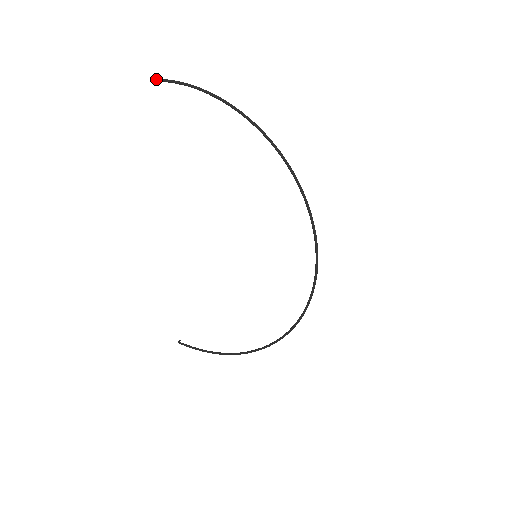
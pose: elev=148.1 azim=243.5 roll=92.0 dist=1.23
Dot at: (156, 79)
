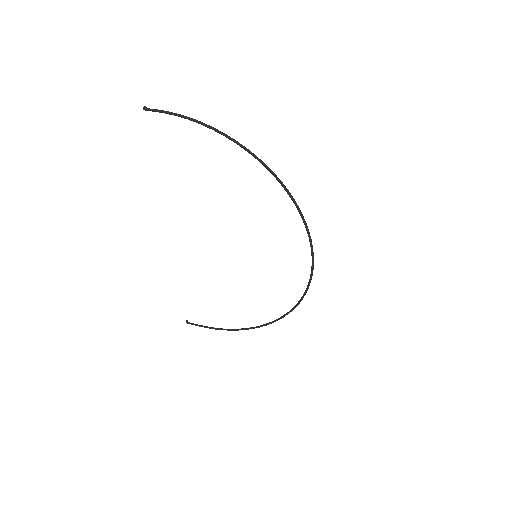
Dot at: (144, 109)
